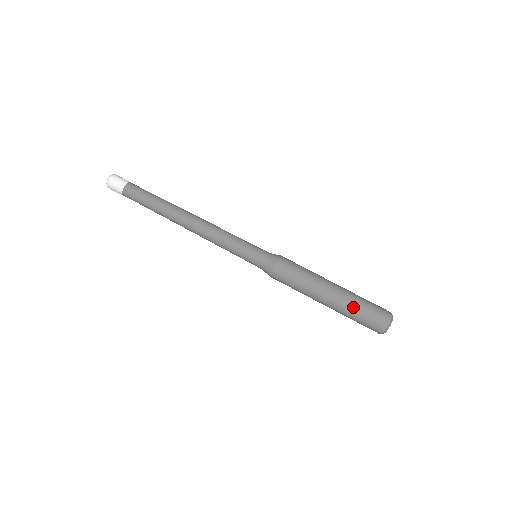
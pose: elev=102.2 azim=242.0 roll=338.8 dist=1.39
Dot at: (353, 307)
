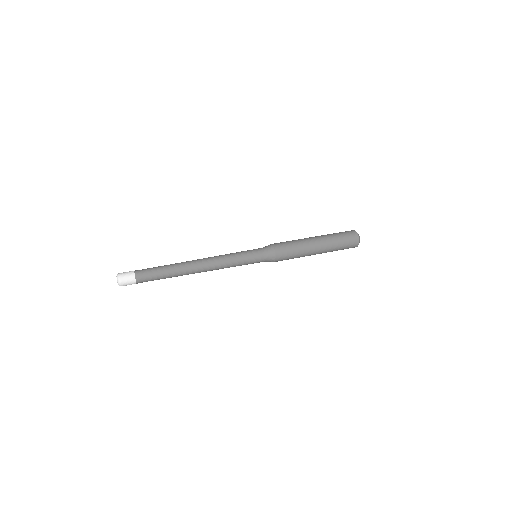
Dot at: (329, 234)
